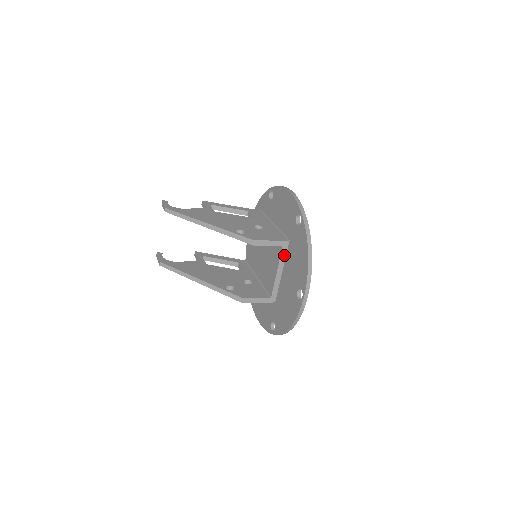
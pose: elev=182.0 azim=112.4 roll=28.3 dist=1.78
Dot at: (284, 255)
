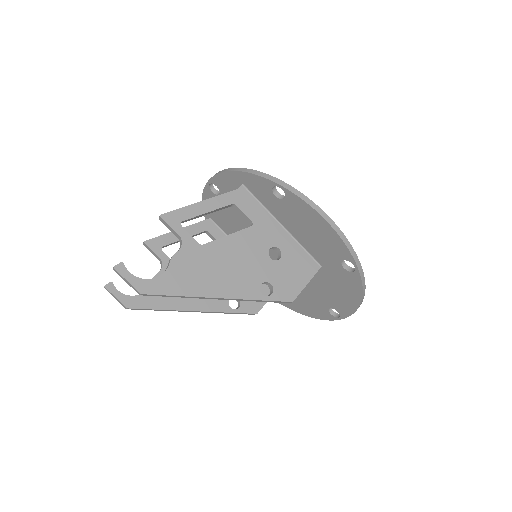
Dot at: occluded
